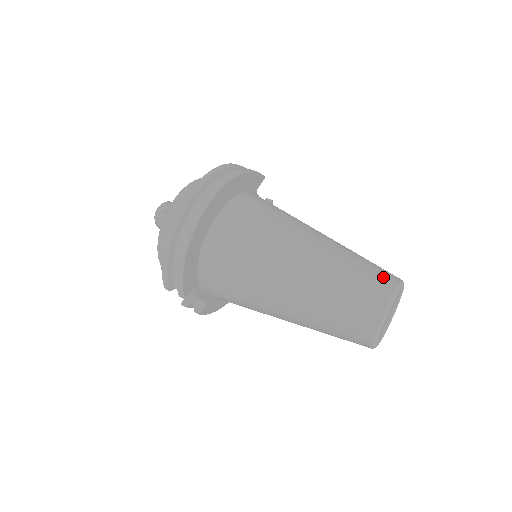
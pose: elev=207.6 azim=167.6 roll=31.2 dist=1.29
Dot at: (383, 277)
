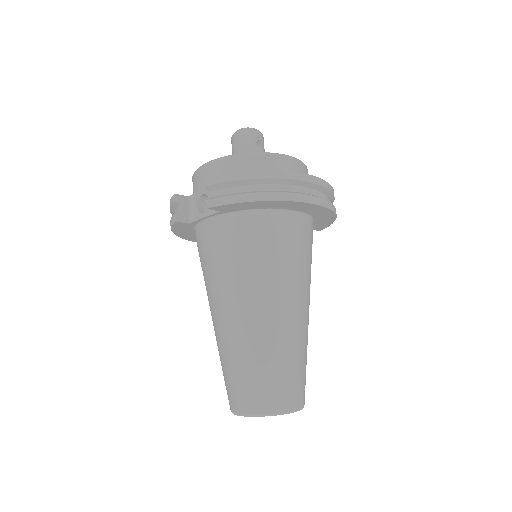
Dot at: occluded
